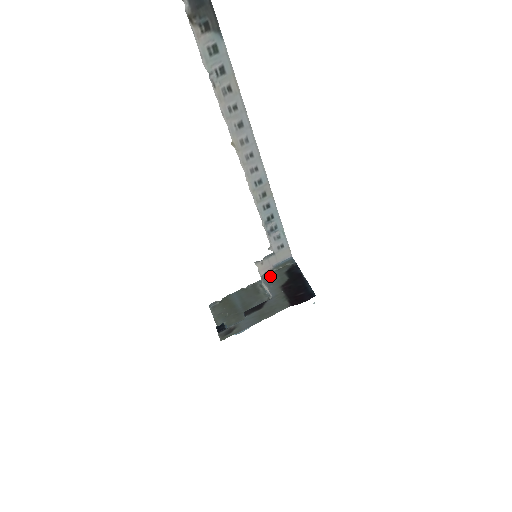
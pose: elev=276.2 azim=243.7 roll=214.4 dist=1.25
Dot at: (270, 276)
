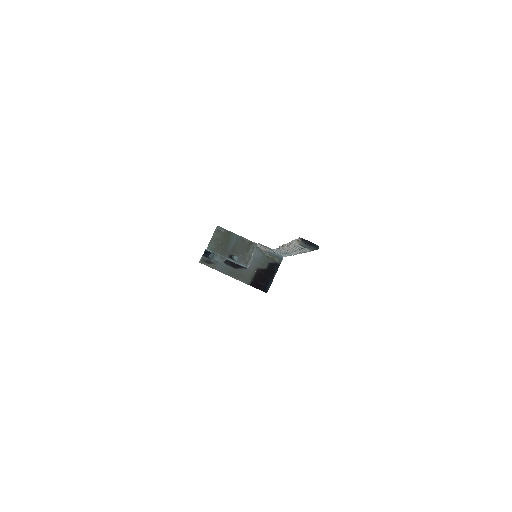
Dot at: (260, 255)
